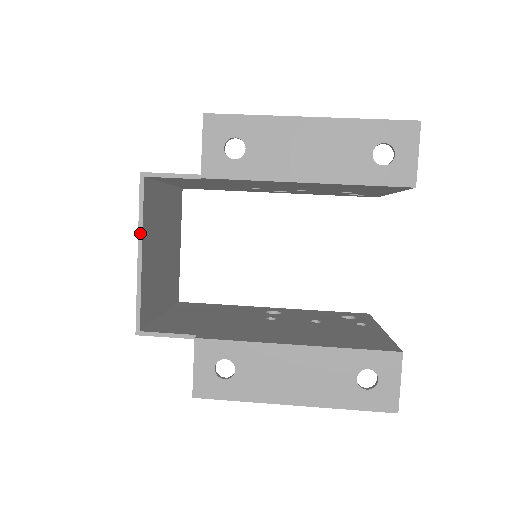
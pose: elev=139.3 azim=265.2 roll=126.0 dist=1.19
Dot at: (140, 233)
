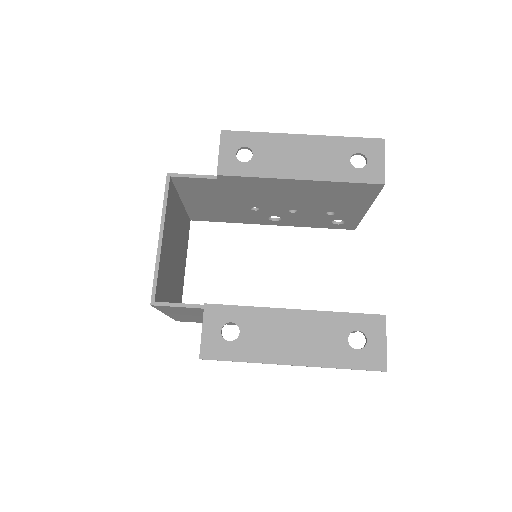
Dot at: (163, 219)
